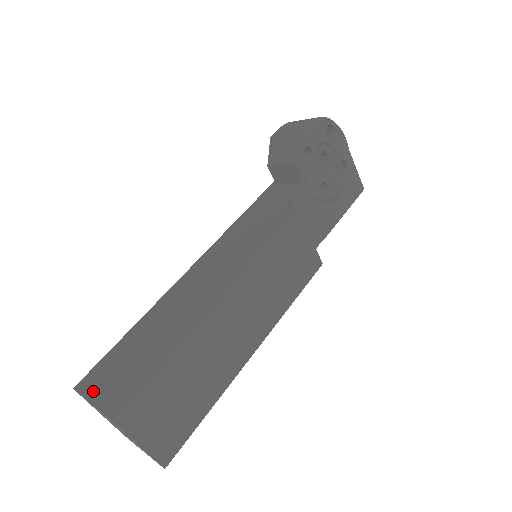
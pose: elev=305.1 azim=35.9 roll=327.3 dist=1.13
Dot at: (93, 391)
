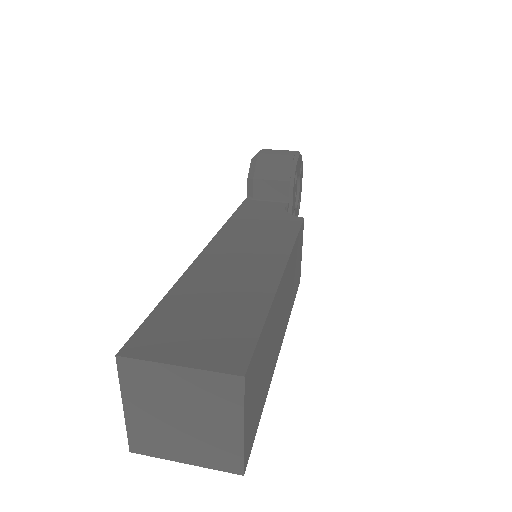
Dot at: (168, 354)
